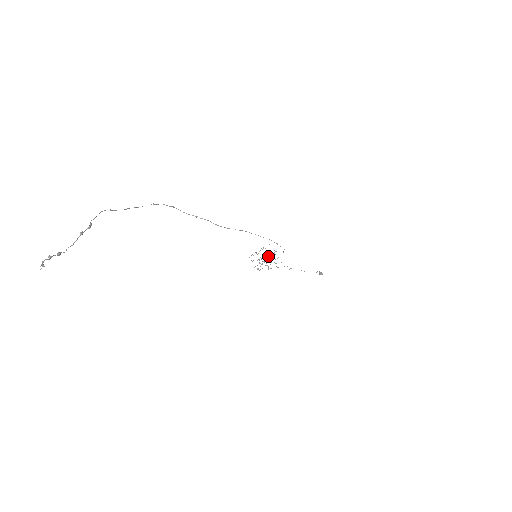
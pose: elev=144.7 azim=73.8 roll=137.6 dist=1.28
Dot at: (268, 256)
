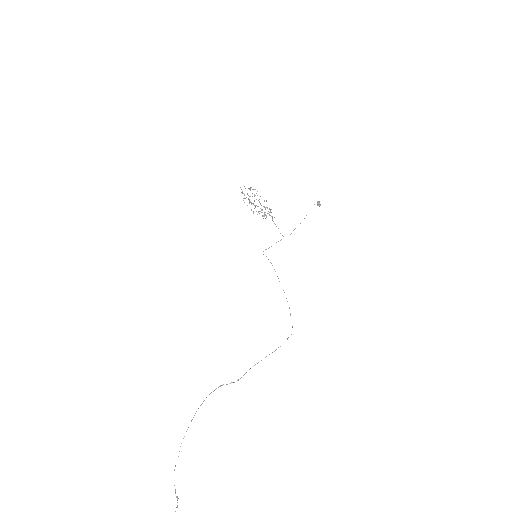
Dot at: occluded
